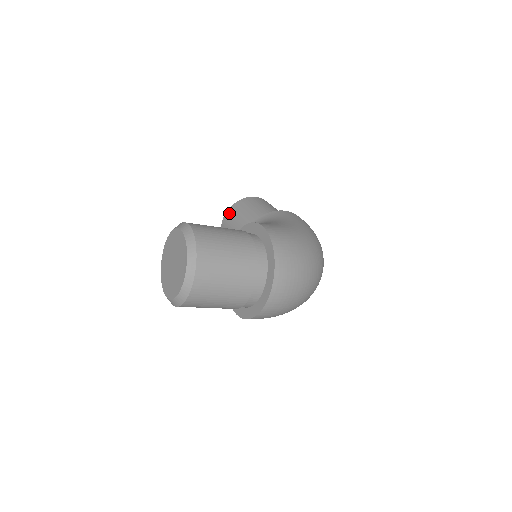
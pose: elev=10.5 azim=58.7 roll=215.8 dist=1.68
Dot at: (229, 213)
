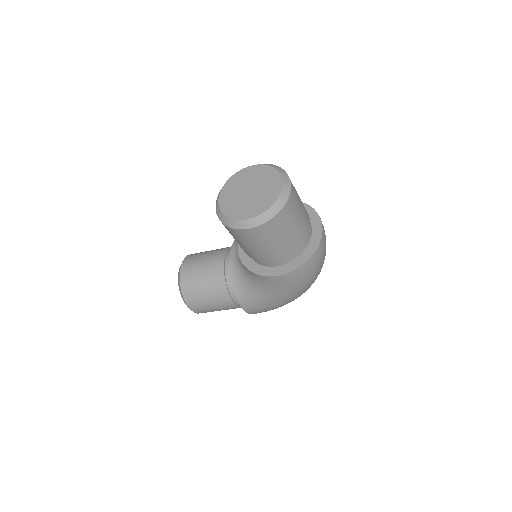
Dot at: (188, 259)
